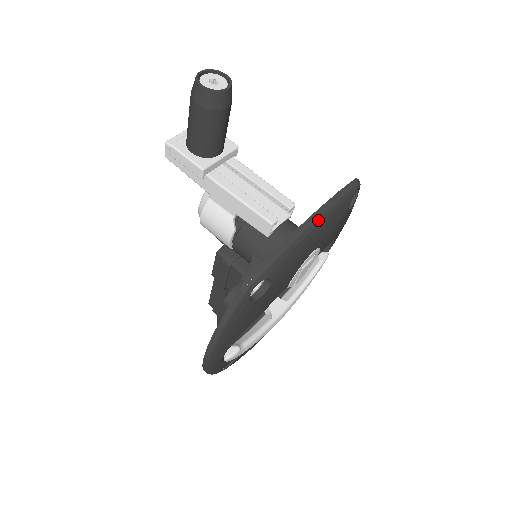
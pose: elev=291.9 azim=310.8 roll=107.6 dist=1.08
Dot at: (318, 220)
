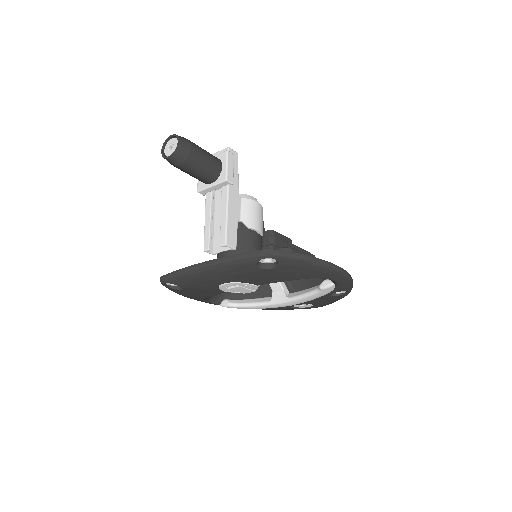
Dot at: (205, 268)
